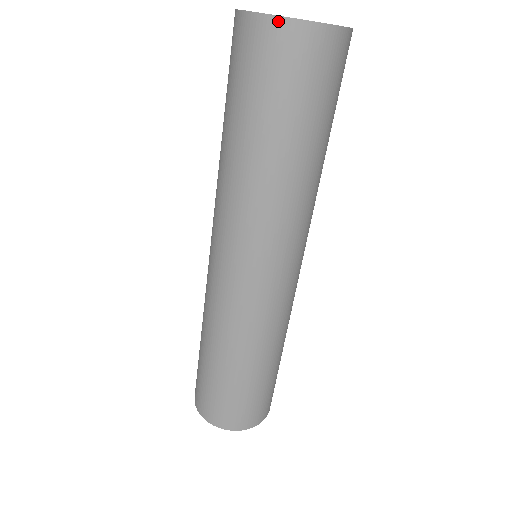
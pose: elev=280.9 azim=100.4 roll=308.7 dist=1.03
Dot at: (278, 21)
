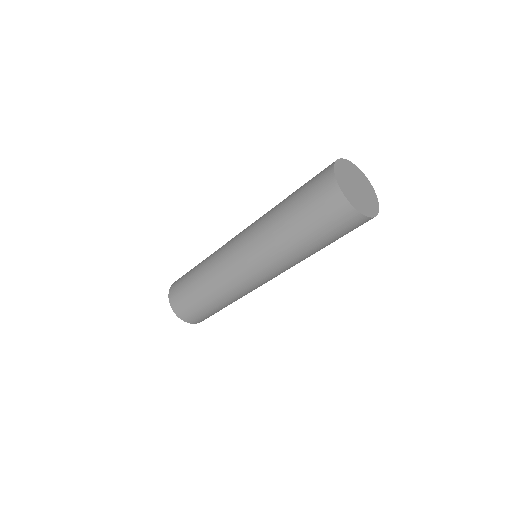
Dot at: (336, 185)
